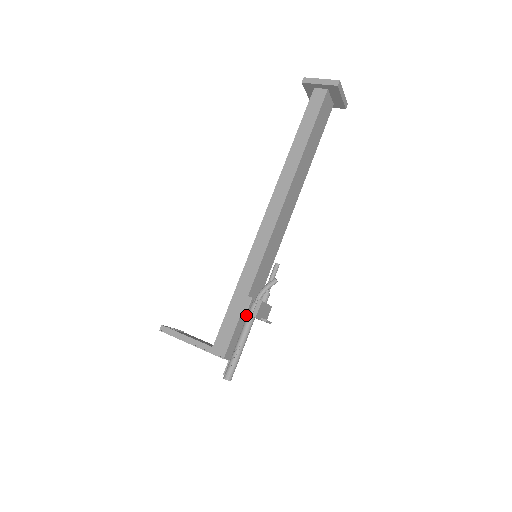
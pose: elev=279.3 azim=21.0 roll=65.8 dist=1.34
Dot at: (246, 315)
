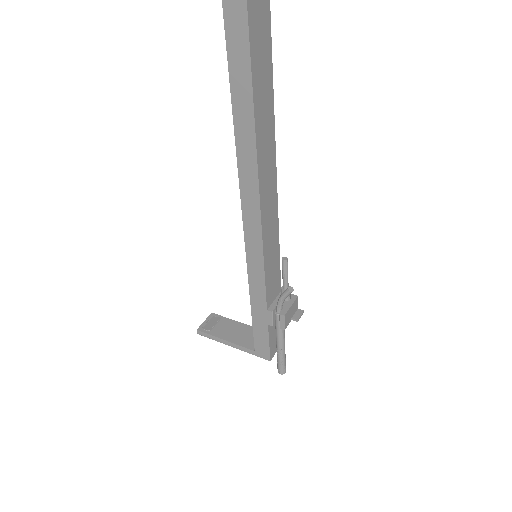
Dot at: occluded
